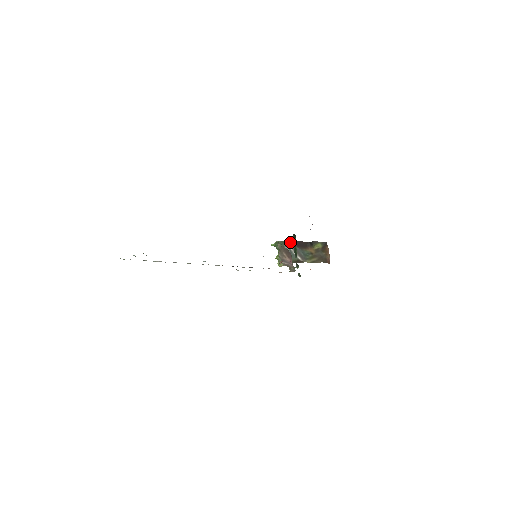
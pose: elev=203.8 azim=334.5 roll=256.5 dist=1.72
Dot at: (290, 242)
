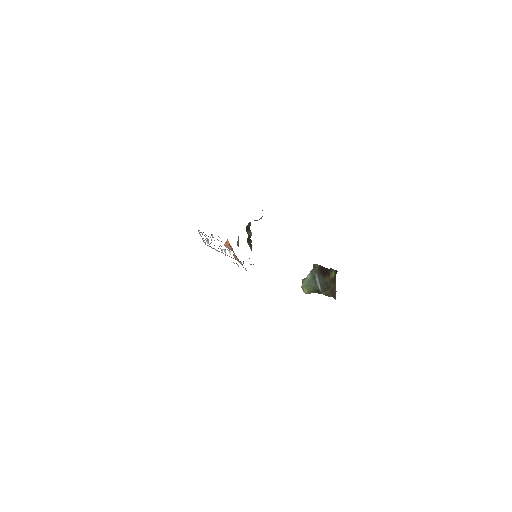
Dot at: (318, 266)
